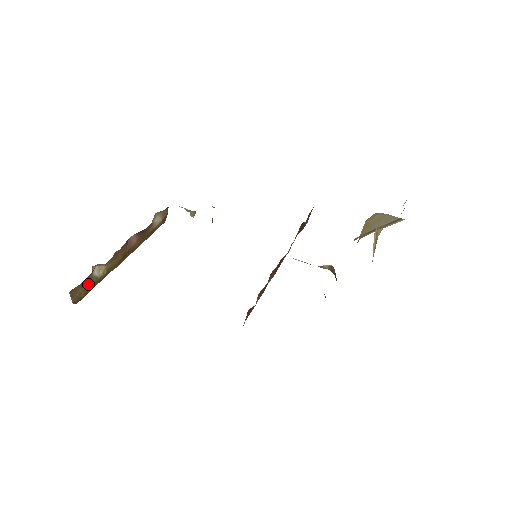
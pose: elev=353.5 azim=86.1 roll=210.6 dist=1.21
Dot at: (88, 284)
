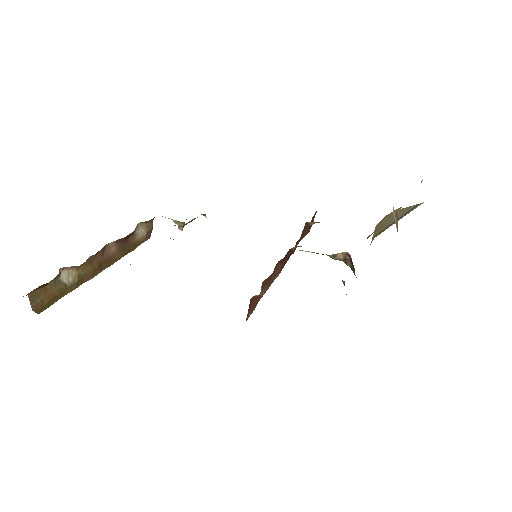
Dot at: (53, 290)
